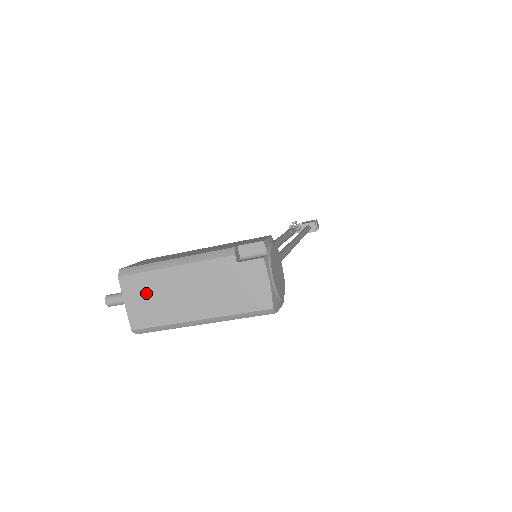
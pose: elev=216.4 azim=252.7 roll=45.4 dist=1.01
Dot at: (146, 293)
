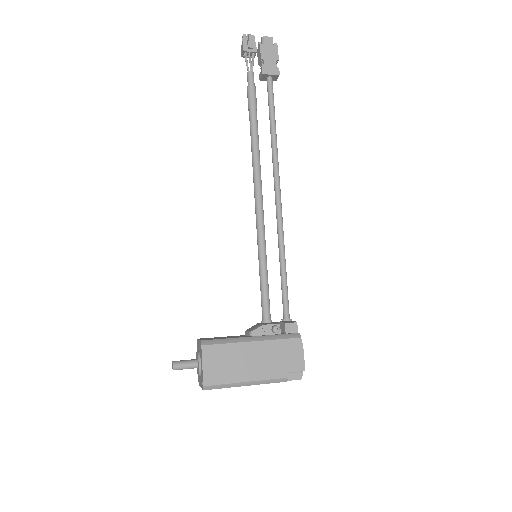
Dot at: occluded
